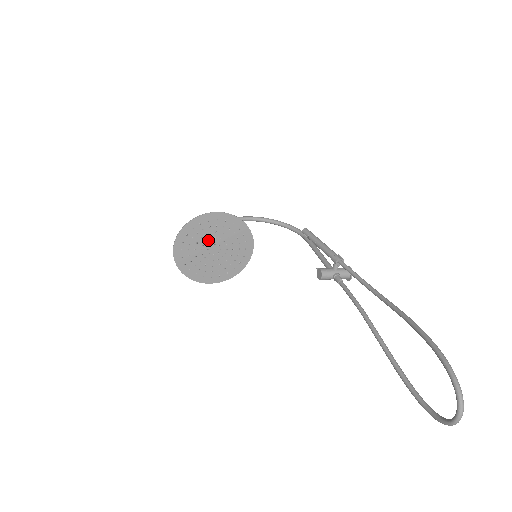
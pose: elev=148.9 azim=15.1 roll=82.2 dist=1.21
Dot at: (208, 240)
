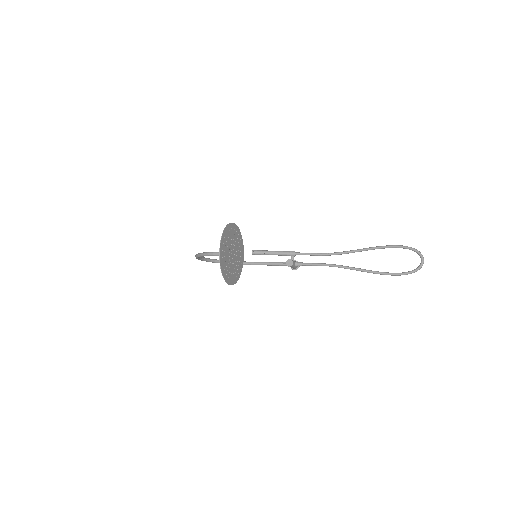
Dot at: (231, 245)
